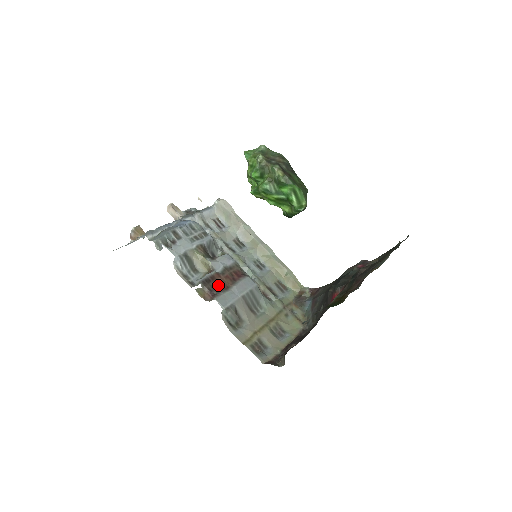
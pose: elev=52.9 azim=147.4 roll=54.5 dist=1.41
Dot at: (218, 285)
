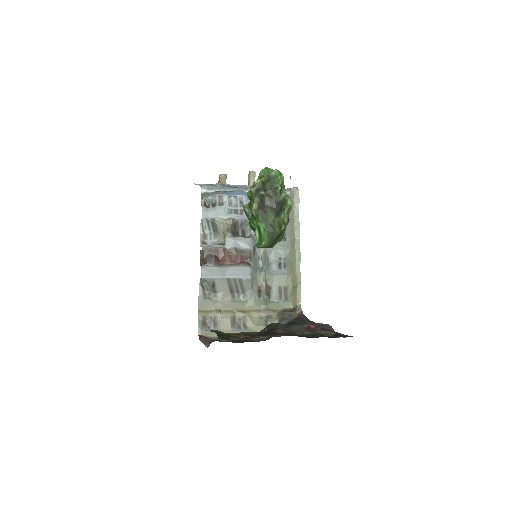
Dot at: (216, 258)
